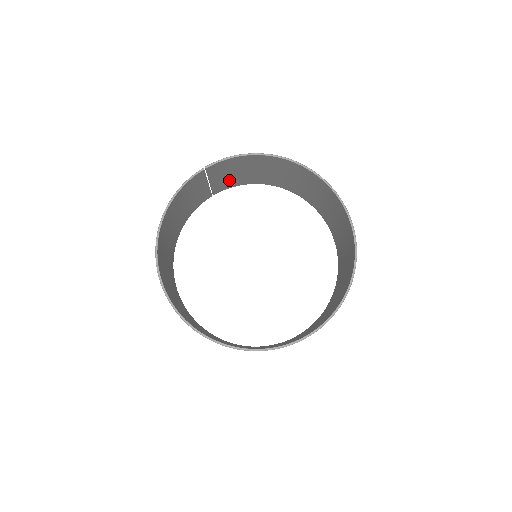
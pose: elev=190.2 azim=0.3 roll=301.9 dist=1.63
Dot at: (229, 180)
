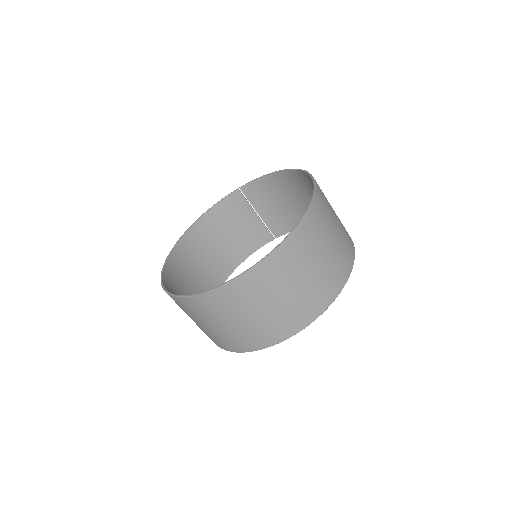
Dot at: (280, 217)
